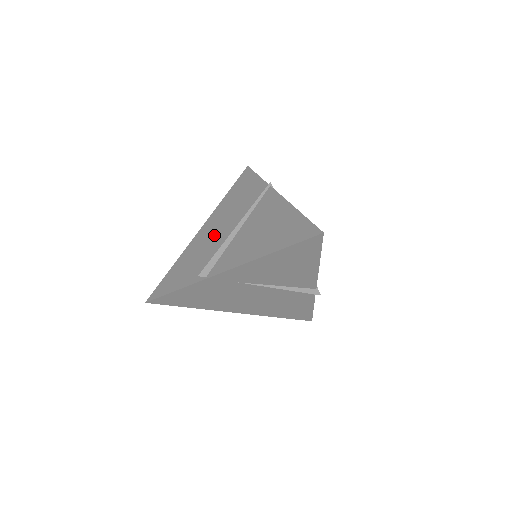
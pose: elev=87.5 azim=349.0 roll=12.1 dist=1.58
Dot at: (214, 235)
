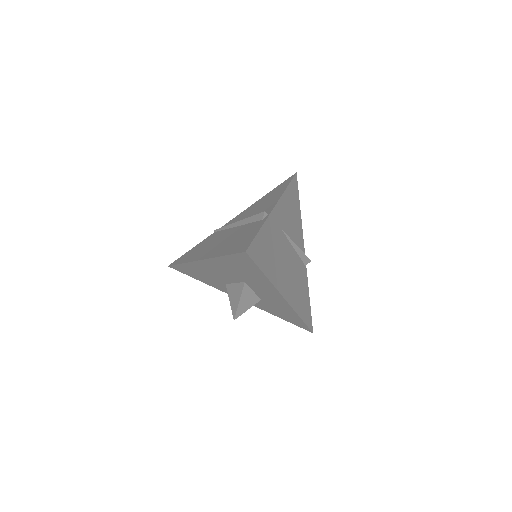
Dot at: (224, 240)
